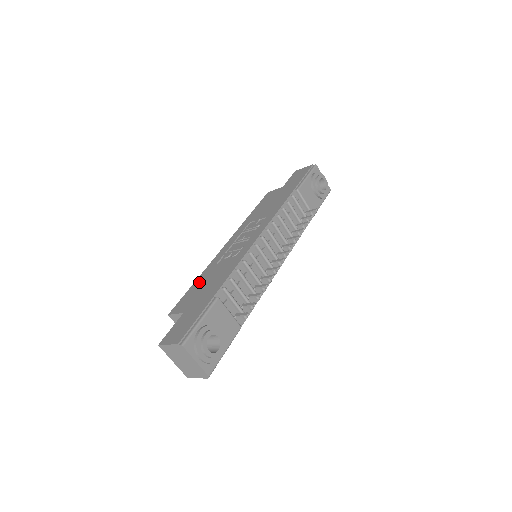
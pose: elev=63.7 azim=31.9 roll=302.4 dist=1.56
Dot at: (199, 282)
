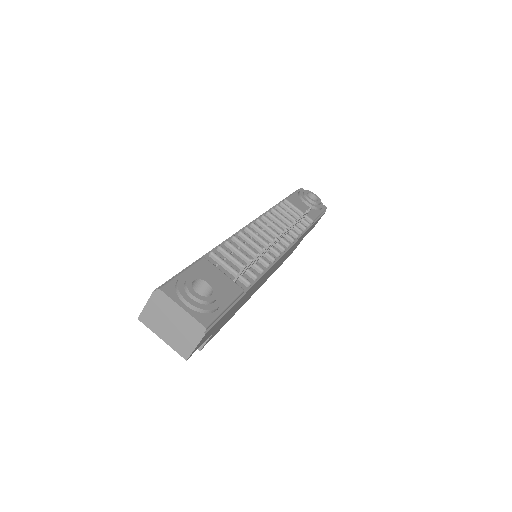
Dot at: occluded
